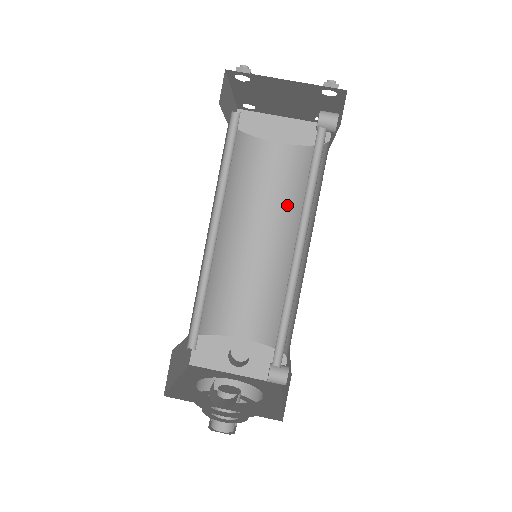
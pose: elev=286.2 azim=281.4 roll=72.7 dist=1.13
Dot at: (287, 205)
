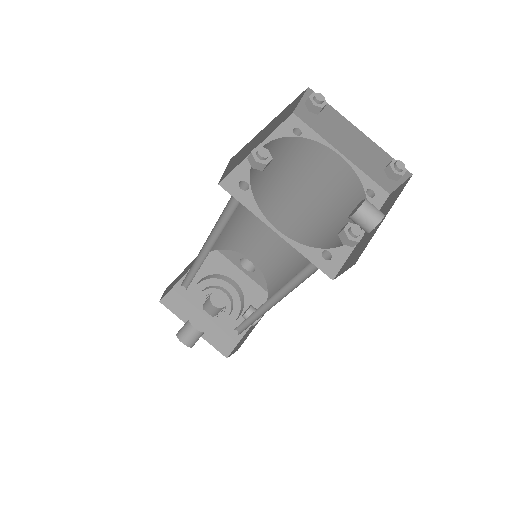
Dot at: (320, 213)
